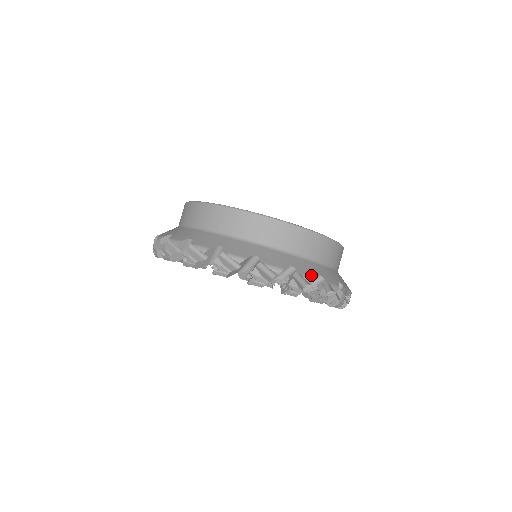
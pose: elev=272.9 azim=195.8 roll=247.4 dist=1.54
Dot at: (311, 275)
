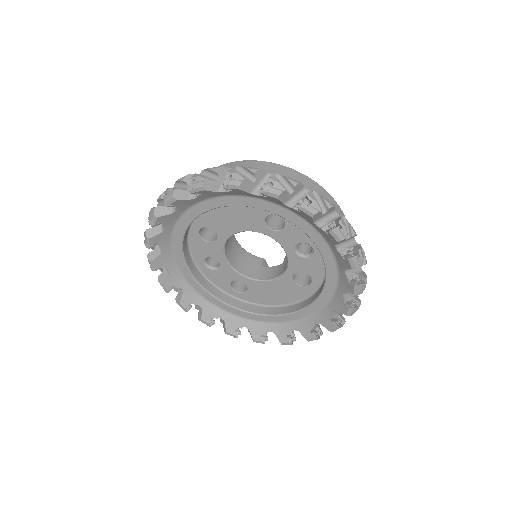
Dot at: occluded
